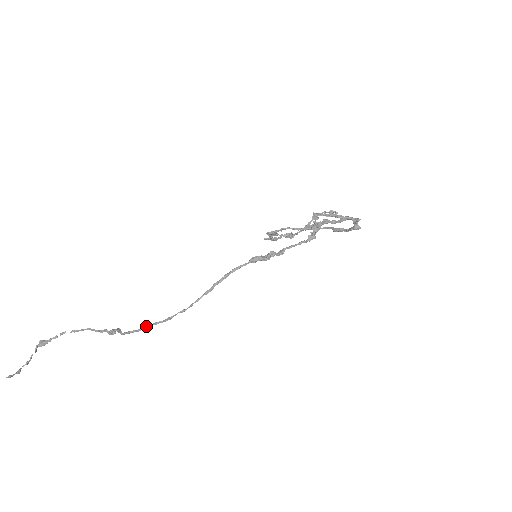
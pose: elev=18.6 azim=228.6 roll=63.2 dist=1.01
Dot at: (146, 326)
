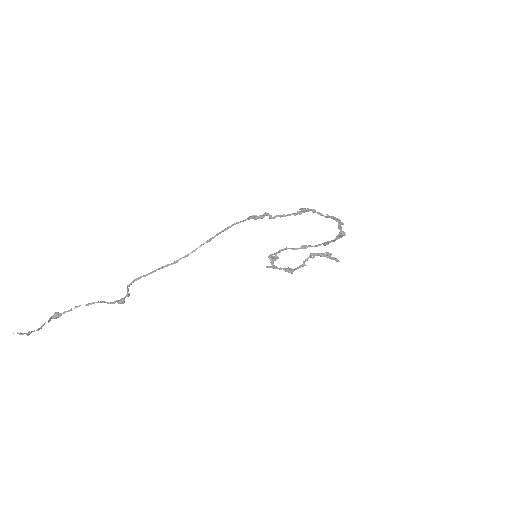
Dot at: (154, 270)
